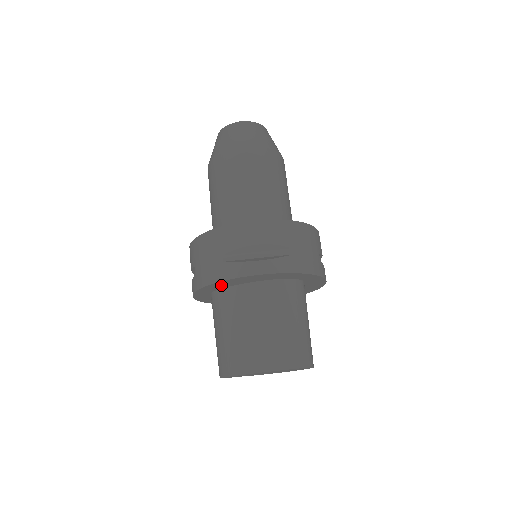
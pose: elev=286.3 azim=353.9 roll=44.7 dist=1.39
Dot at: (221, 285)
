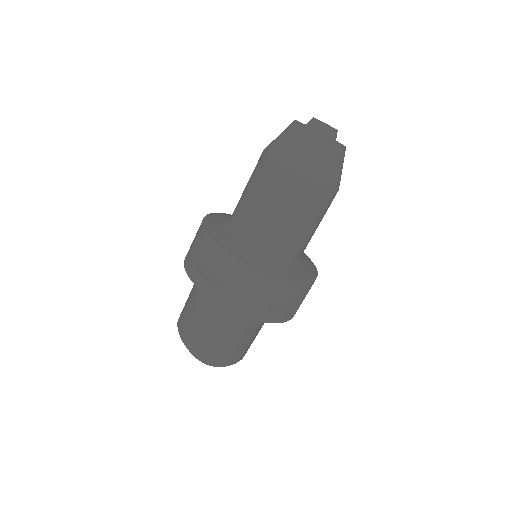
Dot at: occluded
